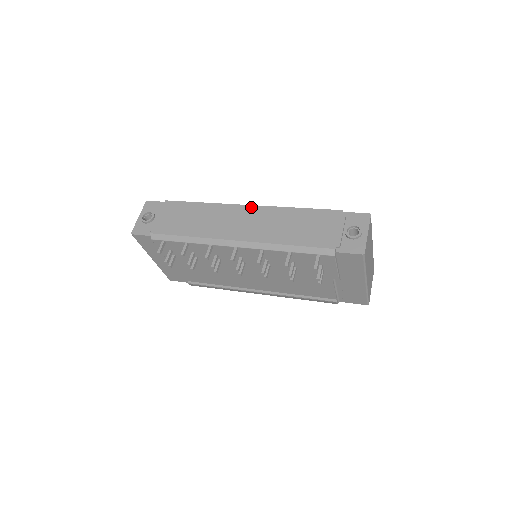
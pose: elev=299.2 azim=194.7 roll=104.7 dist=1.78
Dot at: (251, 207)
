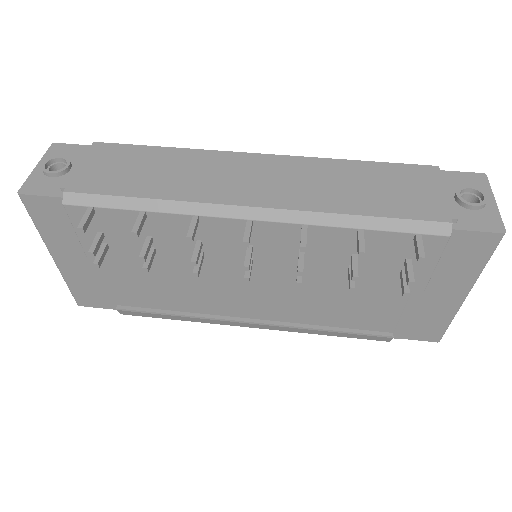
Dot at: (268, 156)
